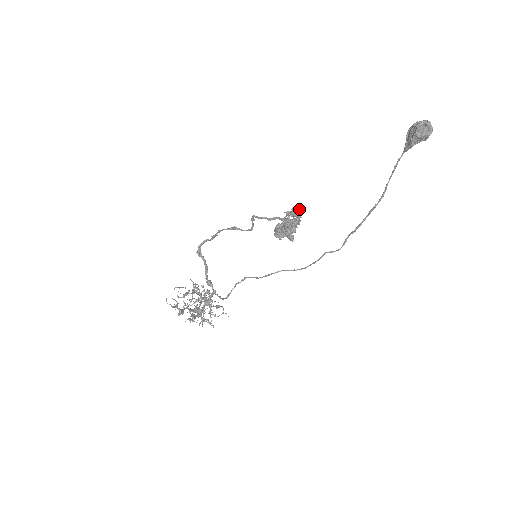
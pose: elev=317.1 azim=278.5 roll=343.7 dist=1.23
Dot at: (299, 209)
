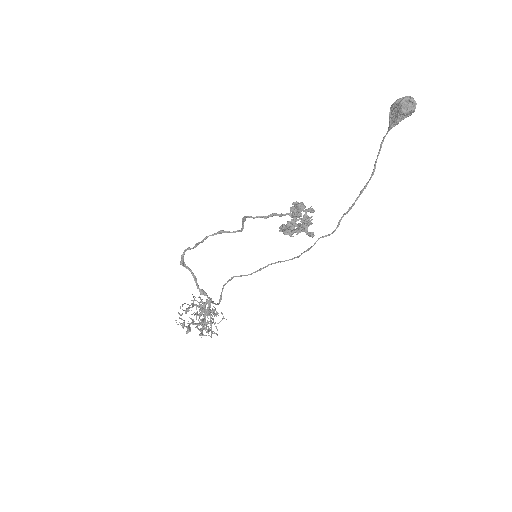
Dot at: (302, 202)
